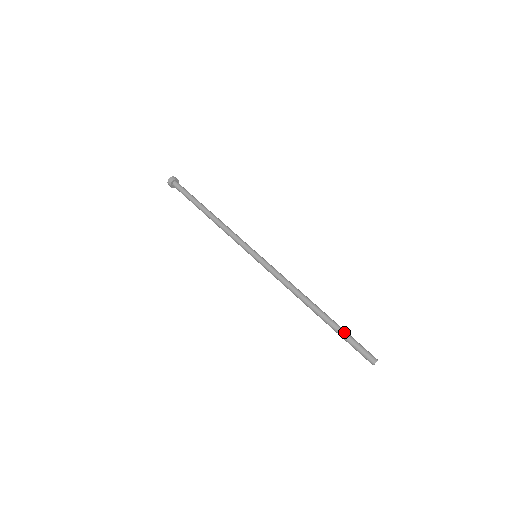
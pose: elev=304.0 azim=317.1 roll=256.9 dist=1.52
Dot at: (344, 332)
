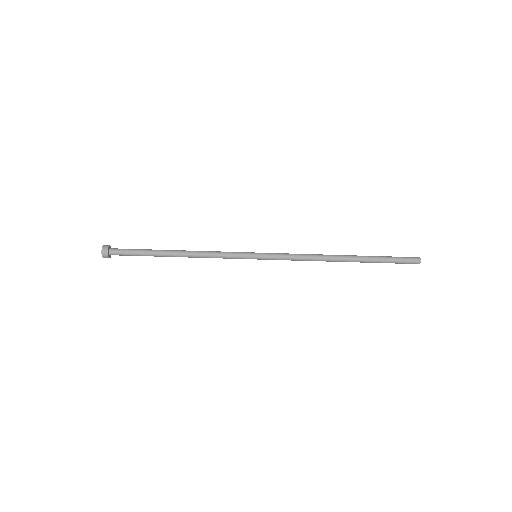
Dot at: (381, 262)
